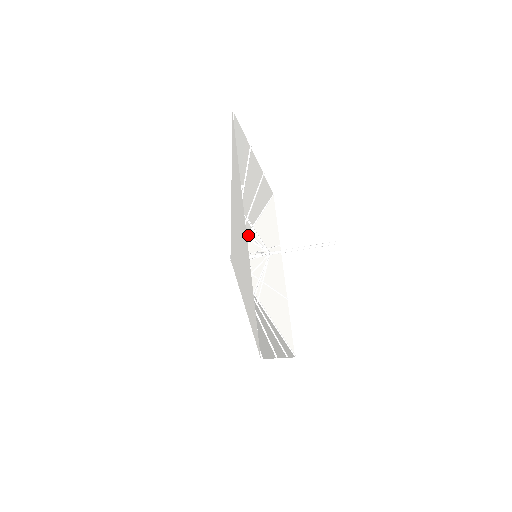
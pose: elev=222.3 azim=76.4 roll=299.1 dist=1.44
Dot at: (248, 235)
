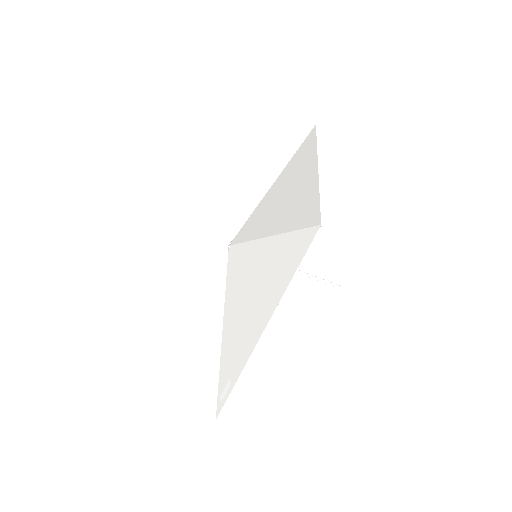
Dot at: occluded
